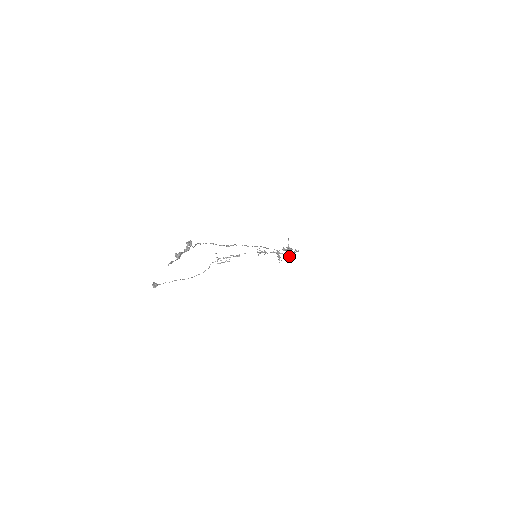
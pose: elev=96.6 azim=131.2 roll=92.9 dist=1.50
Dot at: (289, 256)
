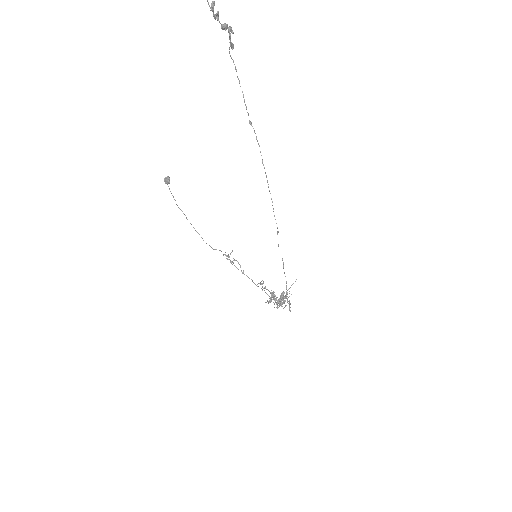
Dot at: occluded
